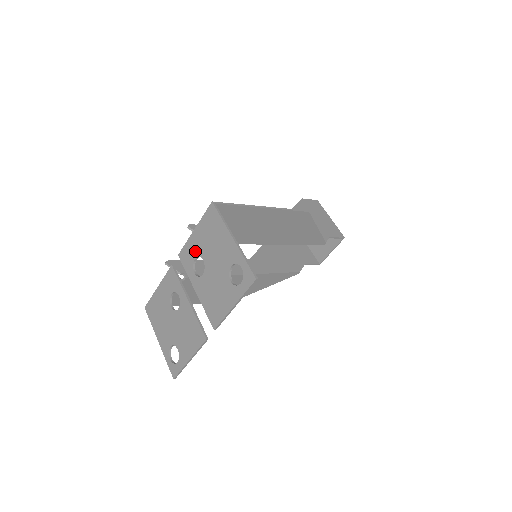
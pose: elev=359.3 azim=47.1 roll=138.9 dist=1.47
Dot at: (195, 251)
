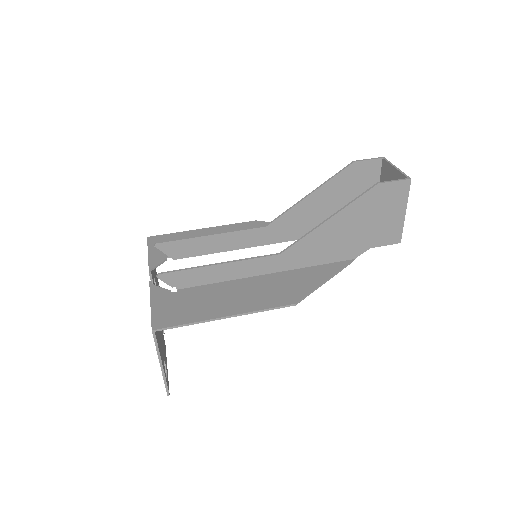
Dot at: occluded
